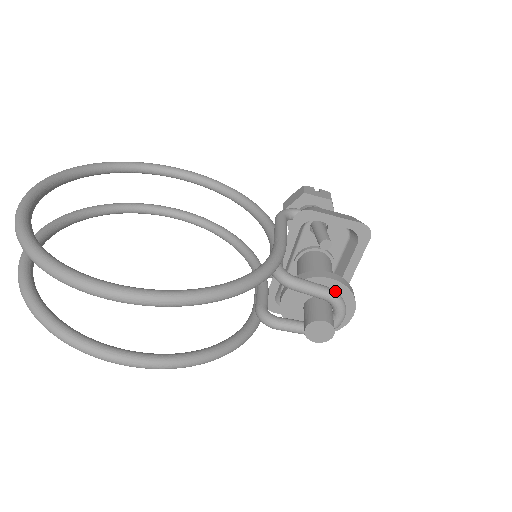
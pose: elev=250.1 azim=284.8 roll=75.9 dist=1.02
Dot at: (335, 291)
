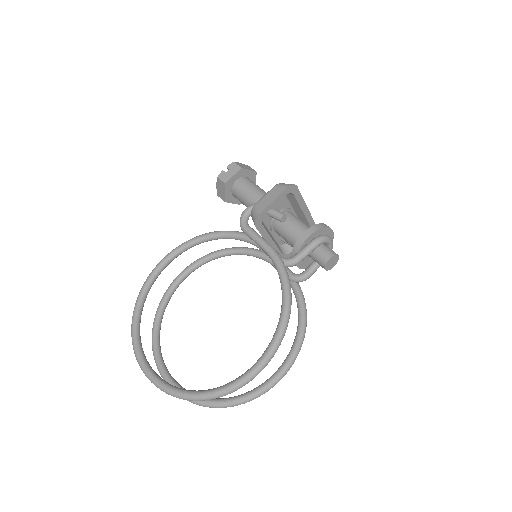
Dot at: (317, 238)
